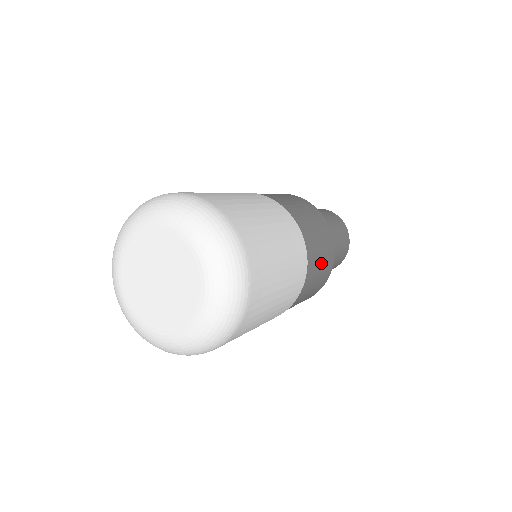
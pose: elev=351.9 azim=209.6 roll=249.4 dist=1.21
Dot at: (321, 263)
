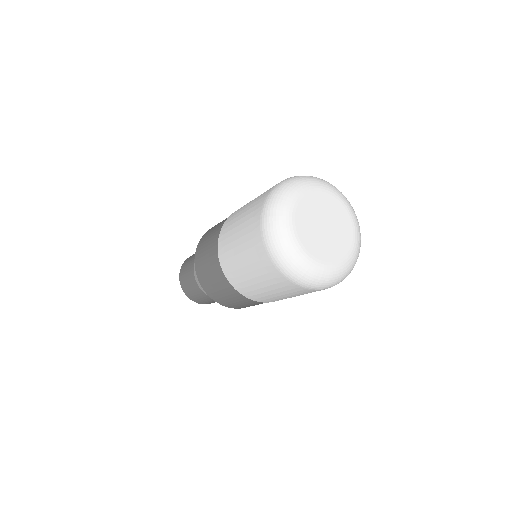
Dot at: occluded
